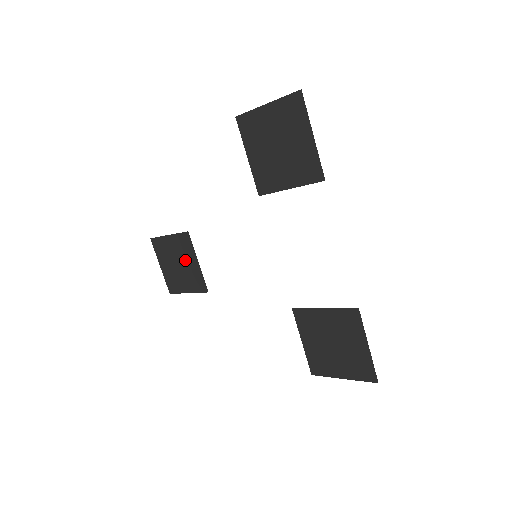
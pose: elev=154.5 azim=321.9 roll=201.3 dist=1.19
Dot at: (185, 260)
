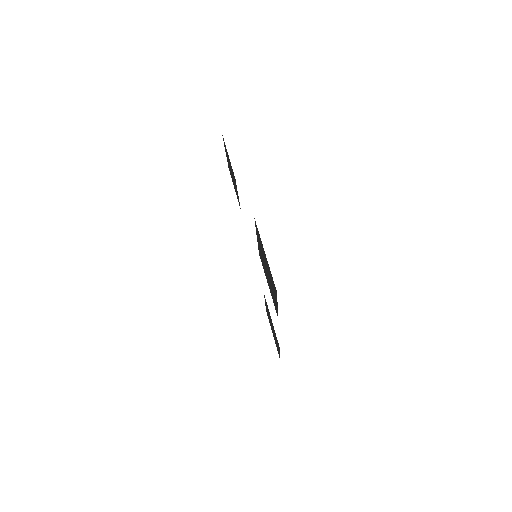
Dot at: occluded
